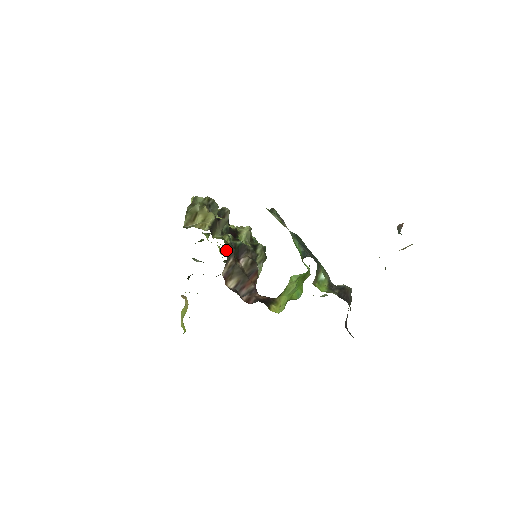
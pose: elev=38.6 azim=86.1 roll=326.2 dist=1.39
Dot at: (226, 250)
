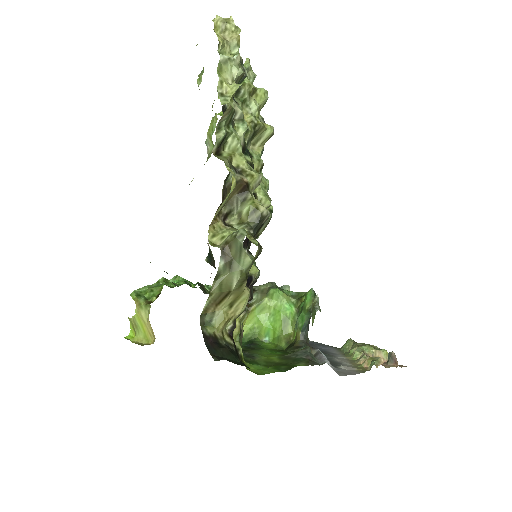
Dot at: occluded
